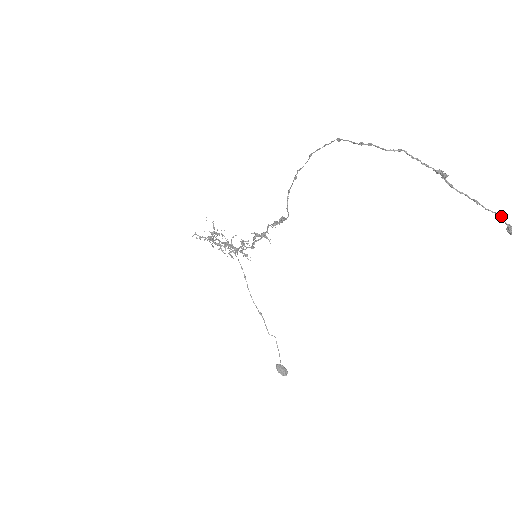
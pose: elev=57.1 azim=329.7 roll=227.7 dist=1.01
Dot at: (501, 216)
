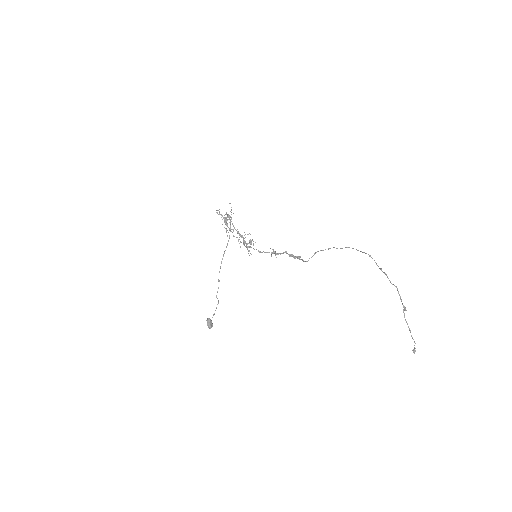
Dot at: (415, 343)
